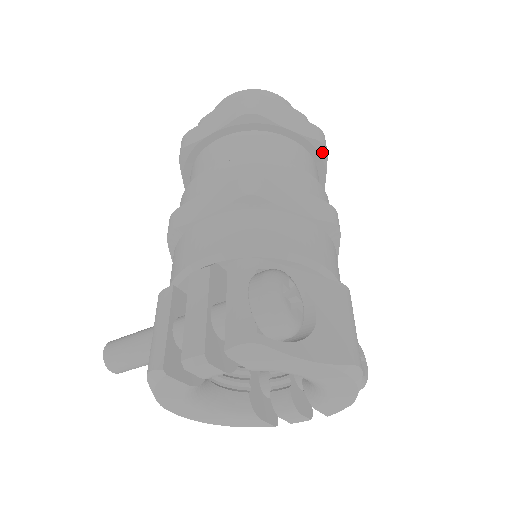
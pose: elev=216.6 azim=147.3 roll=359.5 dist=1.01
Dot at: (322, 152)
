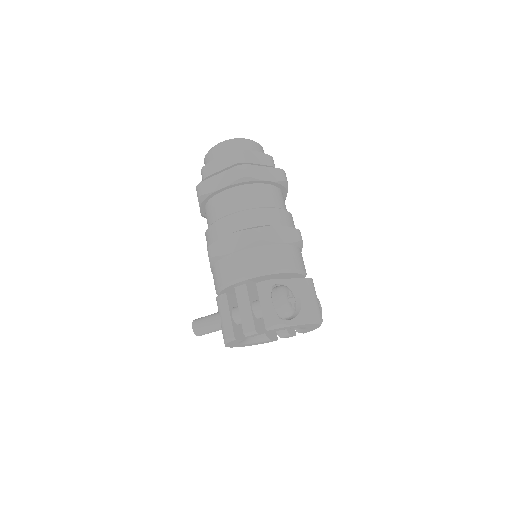
Dot at: (285, 185)
